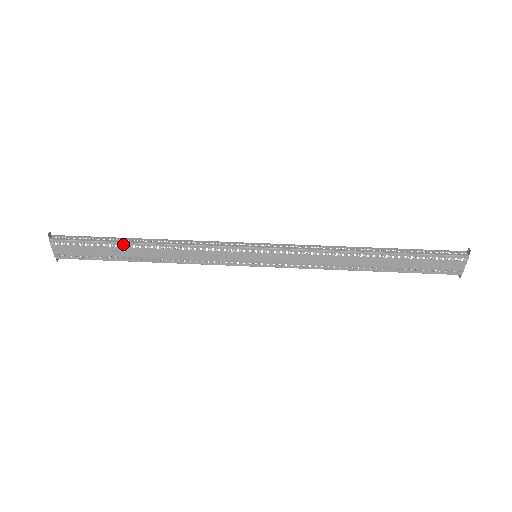
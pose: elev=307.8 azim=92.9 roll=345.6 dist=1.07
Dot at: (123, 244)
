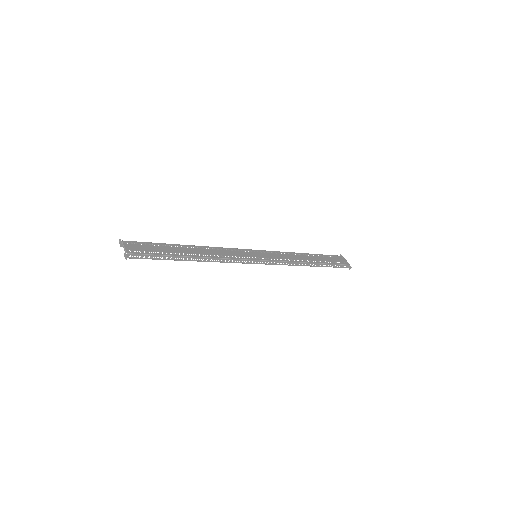
Dot at: (176, 245)
